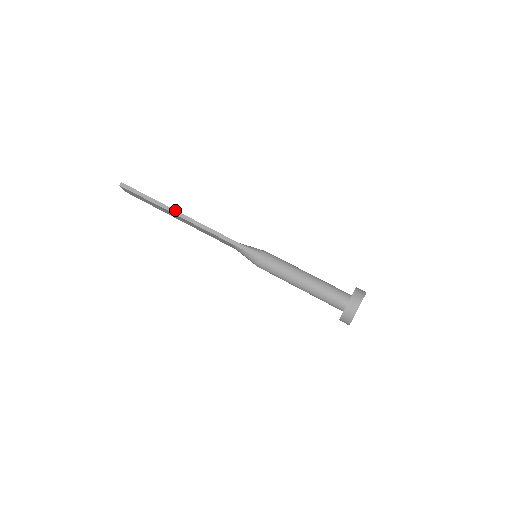
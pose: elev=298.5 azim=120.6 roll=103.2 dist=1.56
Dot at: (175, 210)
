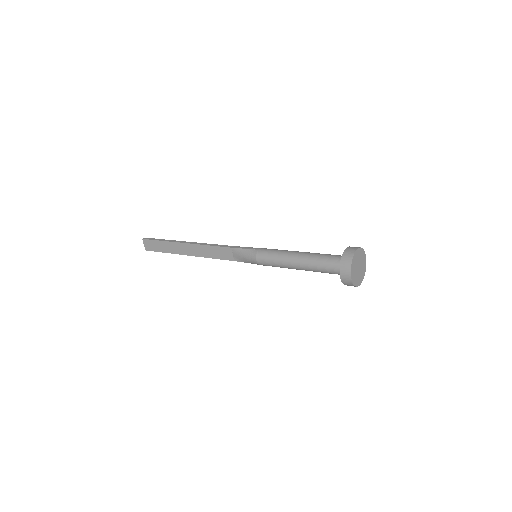
Dot at: occluded
